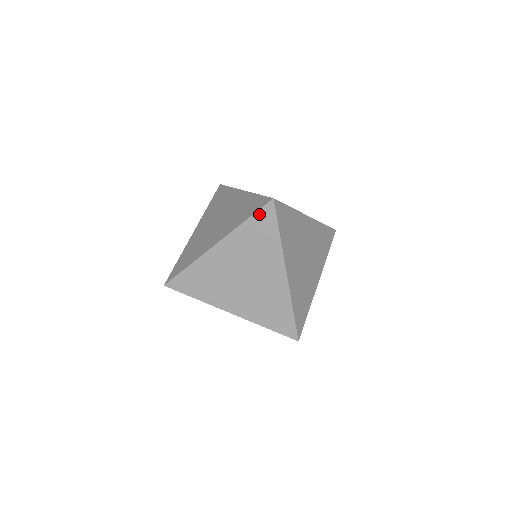
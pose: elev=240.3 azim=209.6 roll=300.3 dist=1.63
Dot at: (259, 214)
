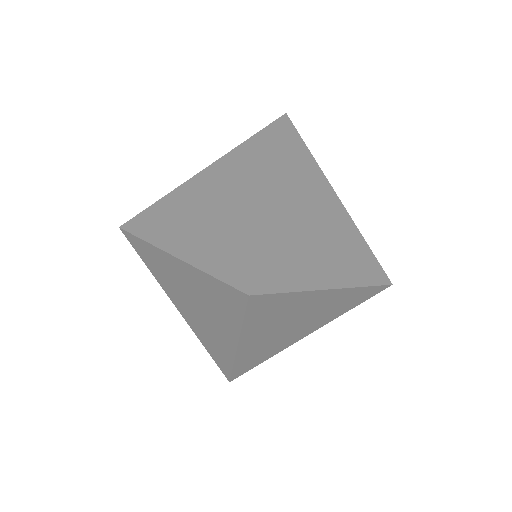
Dot at: (285, 134)
